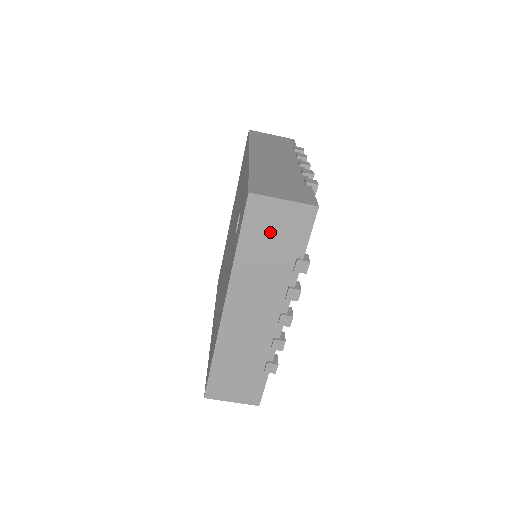
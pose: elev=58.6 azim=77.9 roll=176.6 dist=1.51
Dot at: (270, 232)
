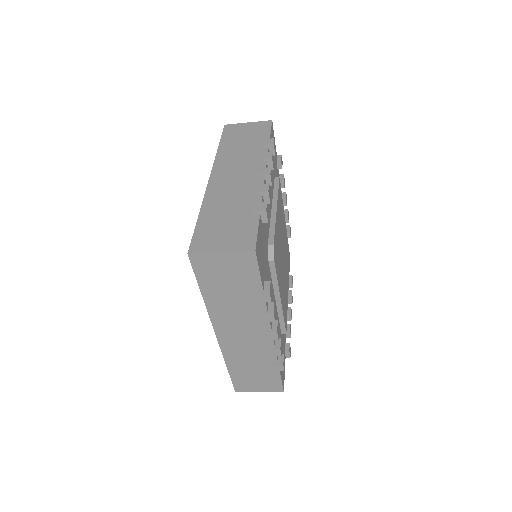
Dot at: (223, 277)
